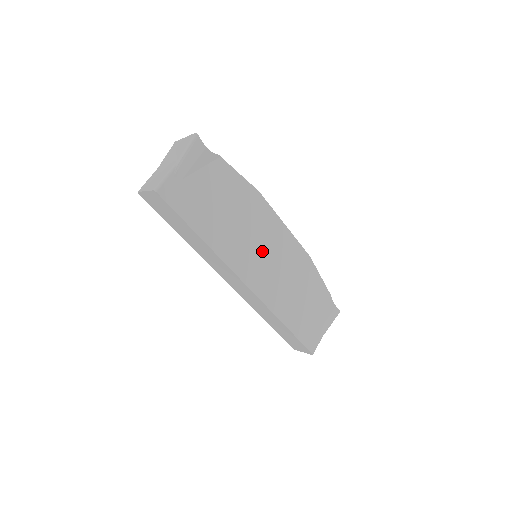
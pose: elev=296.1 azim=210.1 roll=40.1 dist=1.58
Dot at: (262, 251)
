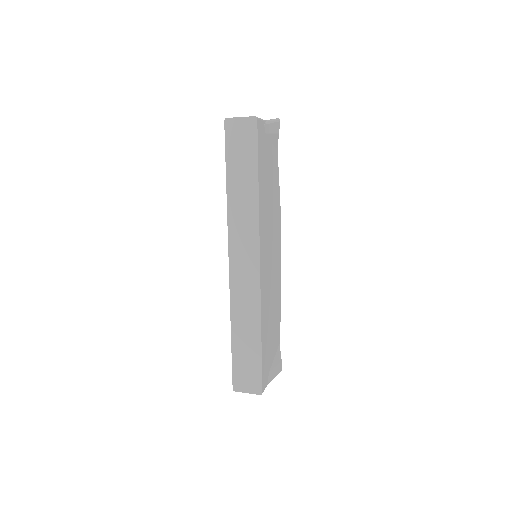
Dot at: (271, 248)
